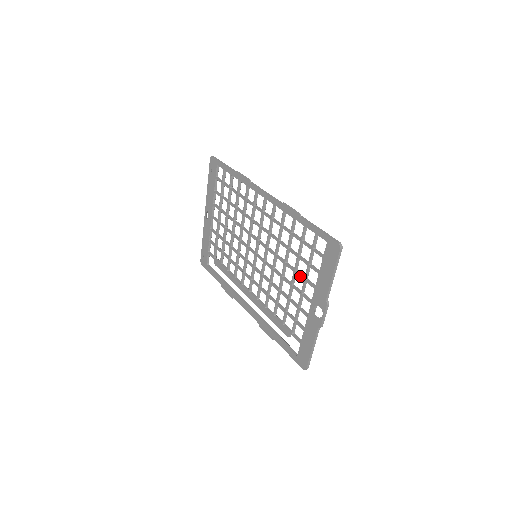
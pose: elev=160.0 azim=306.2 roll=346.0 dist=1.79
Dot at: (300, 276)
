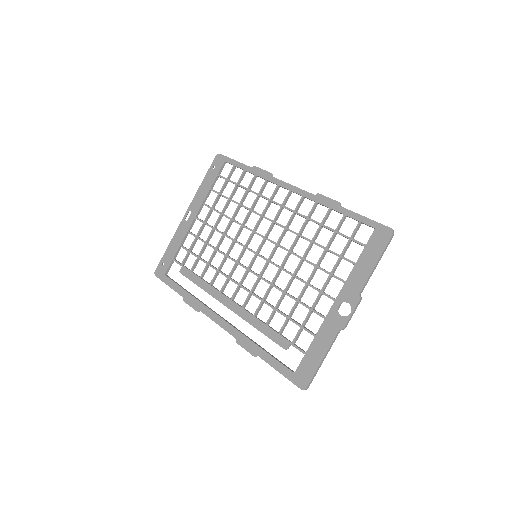
Dot at: (325, 270)
